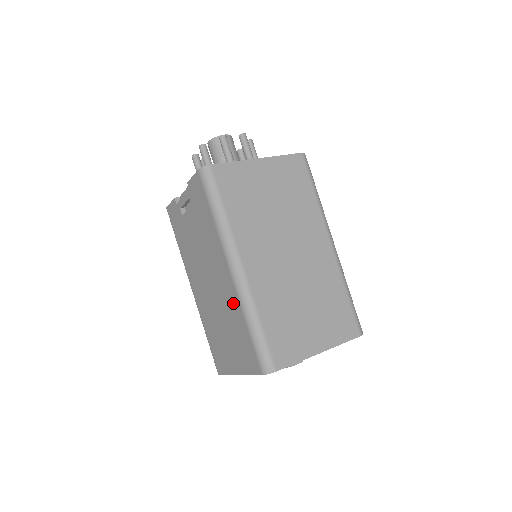
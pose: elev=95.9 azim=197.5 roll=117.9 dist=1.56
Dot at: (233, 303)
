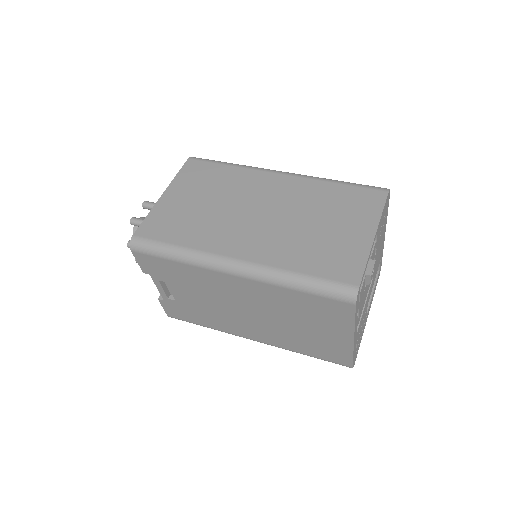
Dot at: (269, 293)
